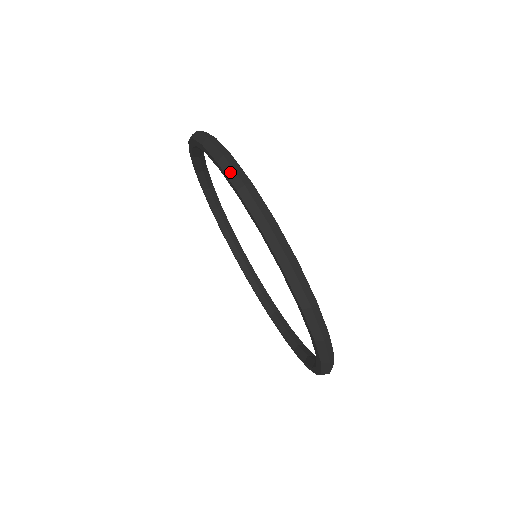
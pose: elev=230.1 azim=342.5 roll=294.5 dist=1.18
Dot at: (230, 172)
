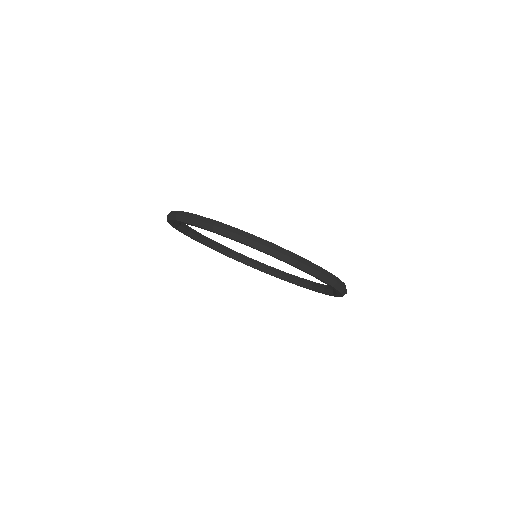
Dot at: (202, 224)
